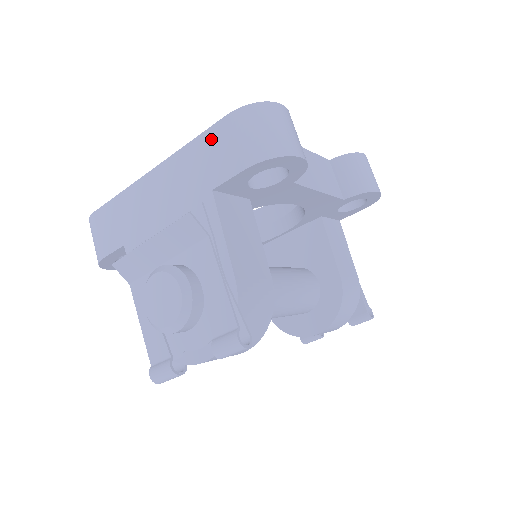
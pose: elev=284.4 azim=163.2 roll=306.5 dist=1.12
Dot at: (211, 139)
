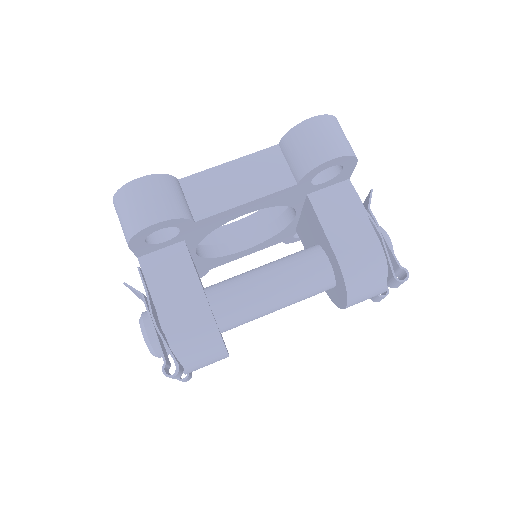
Dot at: occluded
